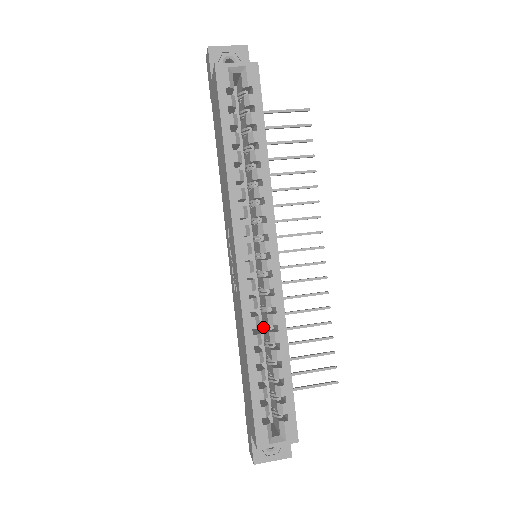
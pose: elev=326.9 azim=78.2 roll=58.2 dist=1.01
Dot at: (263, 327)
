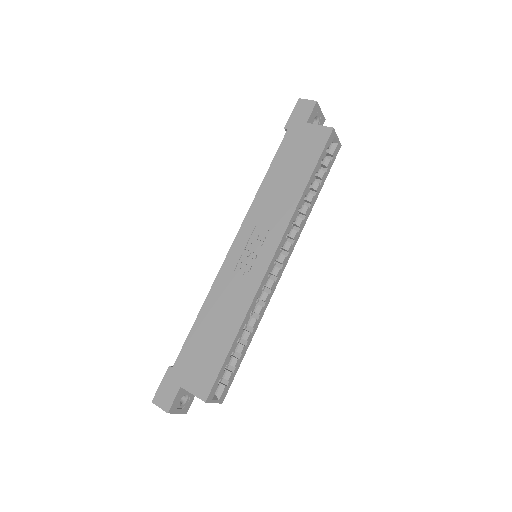
Dot at: occluded
